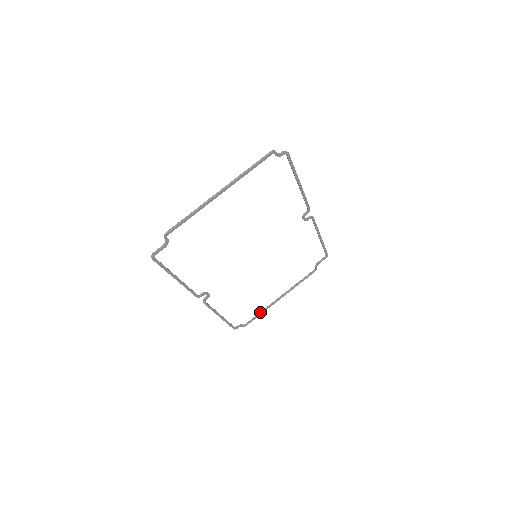
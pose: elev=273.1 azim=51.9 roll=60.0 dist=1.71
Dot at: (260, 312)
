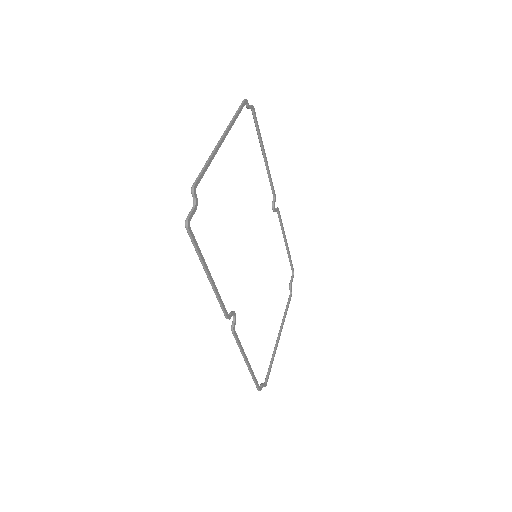
Dot at: (270, 361)
